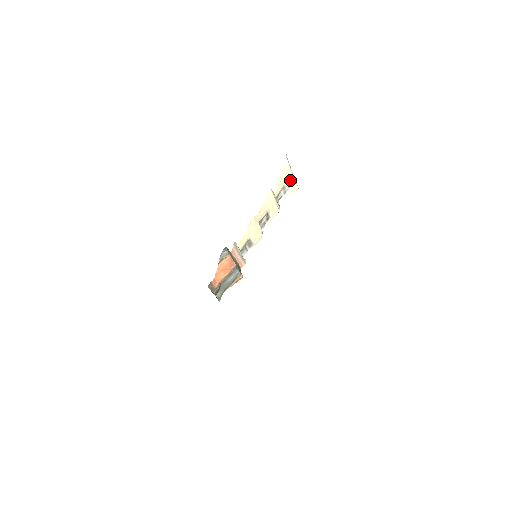
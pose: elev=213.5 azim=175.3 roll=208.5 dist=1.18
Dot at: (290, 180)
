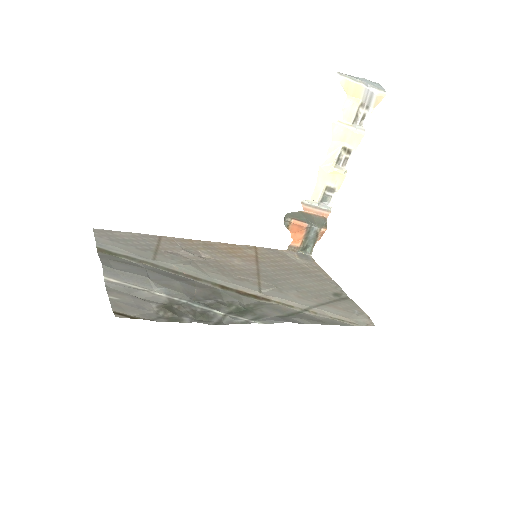
Dot at: (365, 92)
